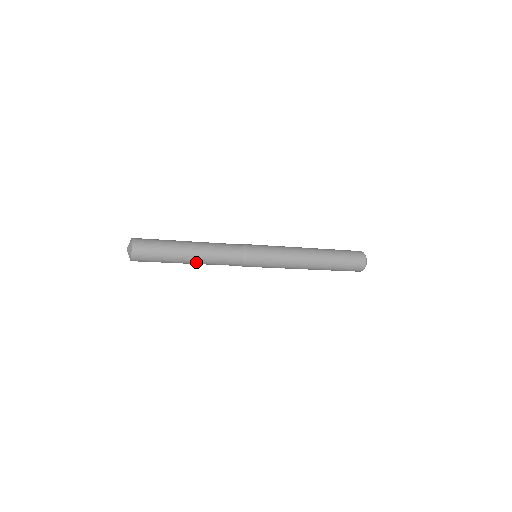
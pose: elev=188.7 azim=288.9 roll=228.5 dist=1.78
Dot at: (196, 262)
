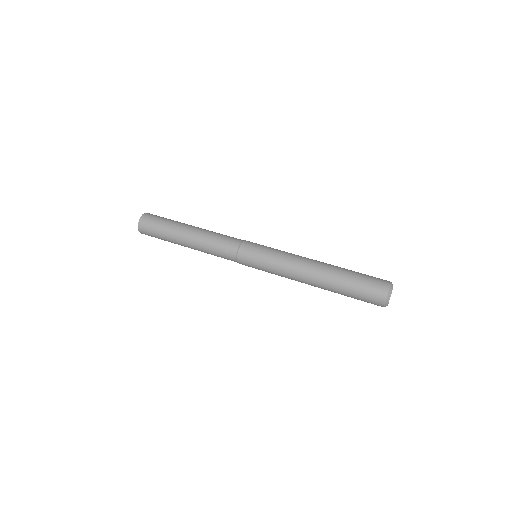
Dot at: (193, 248)
